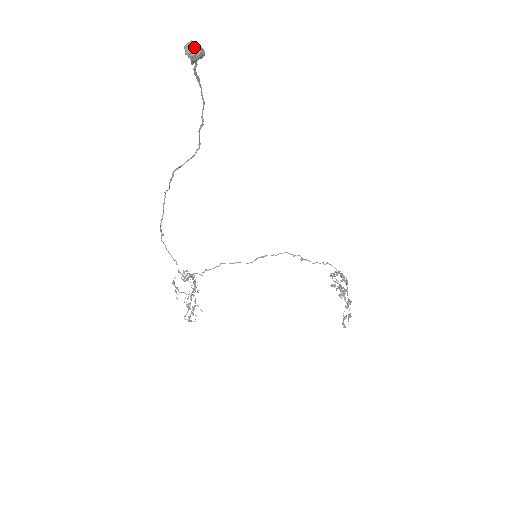
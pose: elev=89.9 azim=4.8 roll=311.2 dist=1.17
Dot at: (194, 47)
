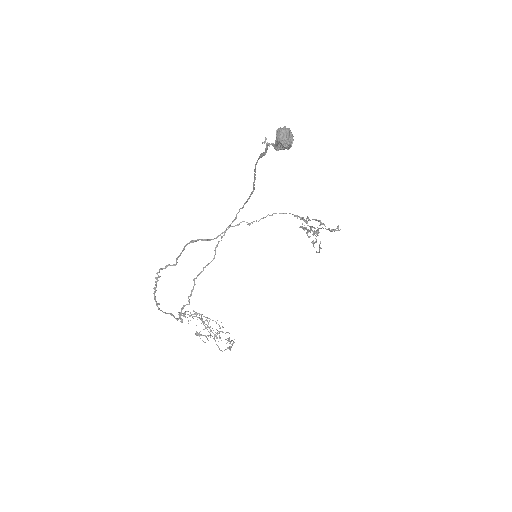
Dot at: (291, 136)
